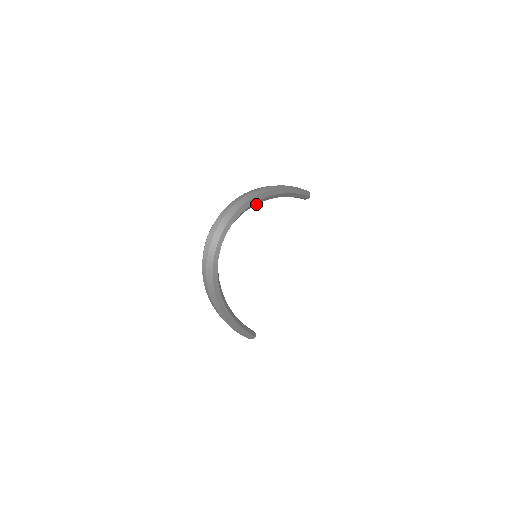
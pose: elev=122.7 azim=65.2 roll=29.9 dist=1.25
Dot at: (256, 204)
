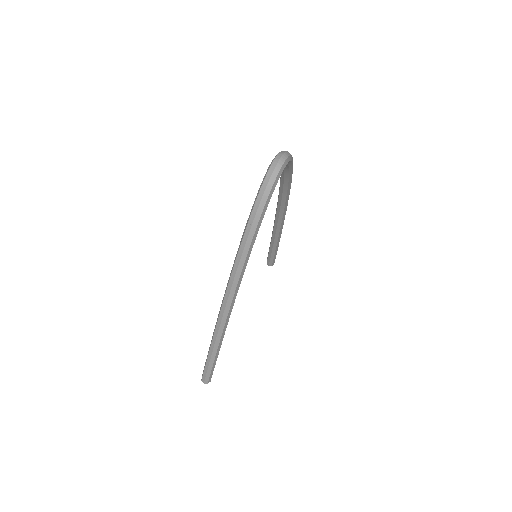
Dot at: (288, 180)
